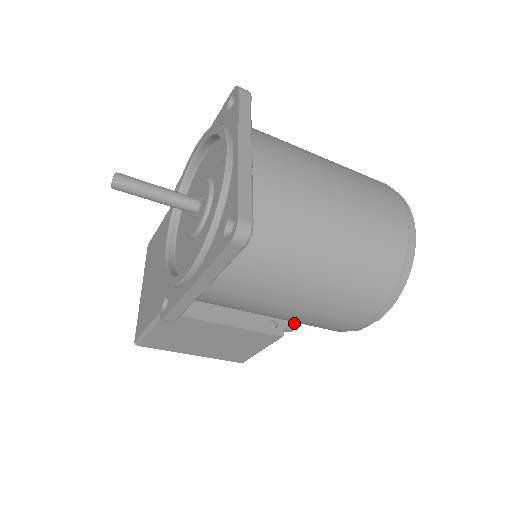
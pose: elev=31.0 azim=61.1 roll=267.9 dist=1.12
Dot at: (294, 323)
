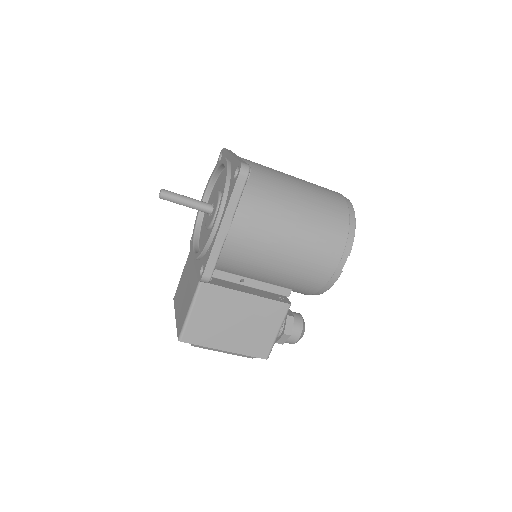
Dot at: (299, 327)
